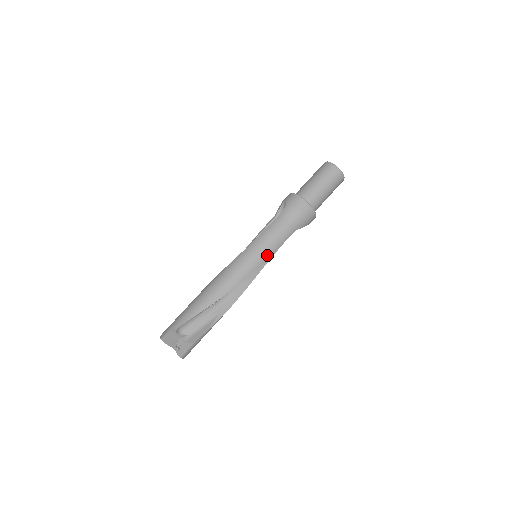
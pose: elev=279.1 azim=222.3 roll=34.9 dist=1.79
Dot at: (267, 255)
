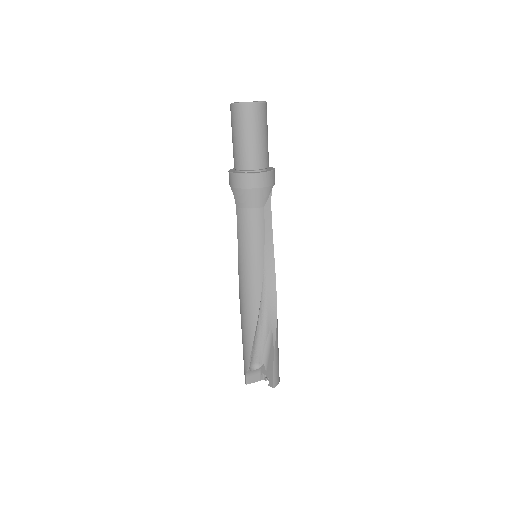
Dot at: (259, 255)
